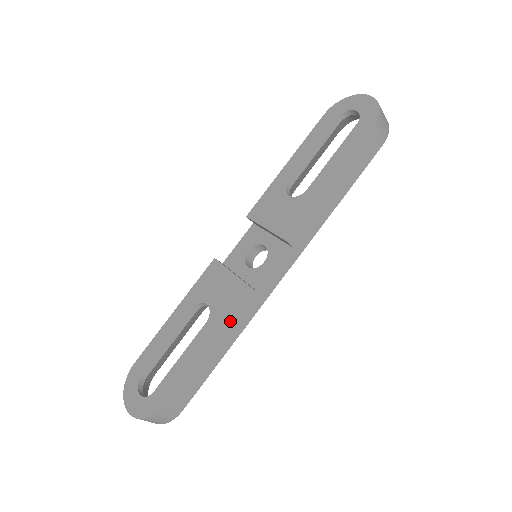
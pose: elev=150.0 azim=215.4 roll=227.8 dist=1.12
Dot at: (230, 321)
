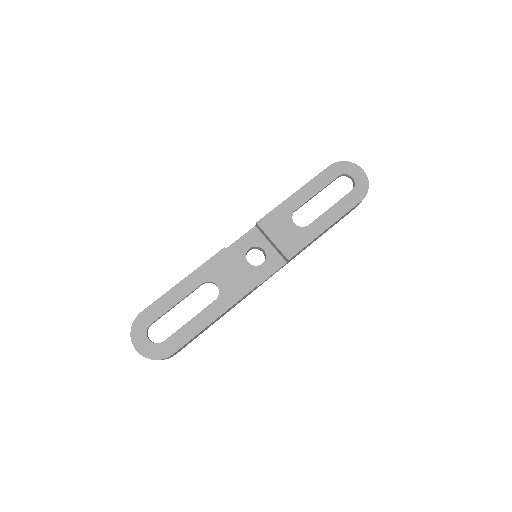
Dot at: (235, 304)
